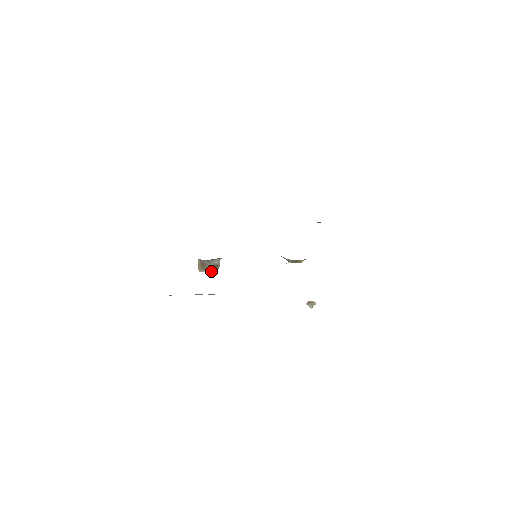
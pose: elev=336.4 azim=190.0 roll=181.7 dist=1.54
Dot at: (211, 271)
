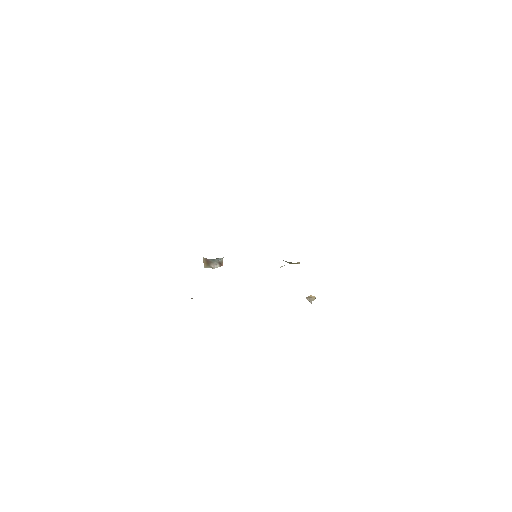
Dot at: occluded
